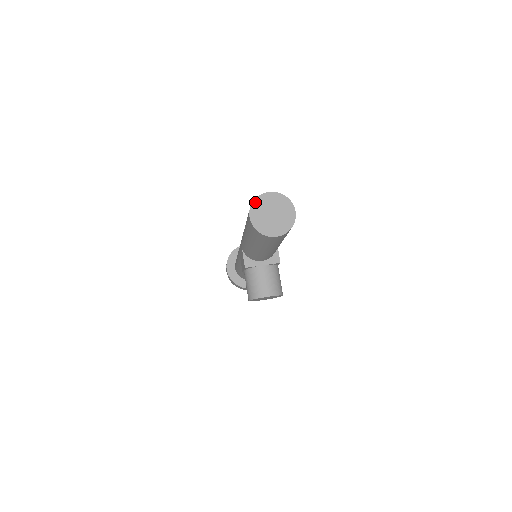
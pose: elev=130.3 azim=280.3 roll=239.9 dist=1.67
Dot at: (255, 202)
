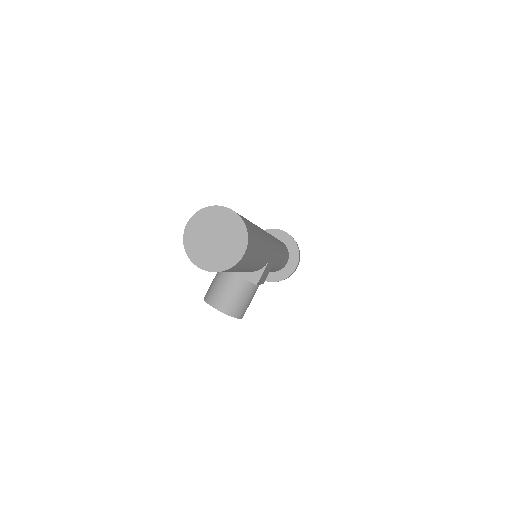
Dot at: (206, 210)
